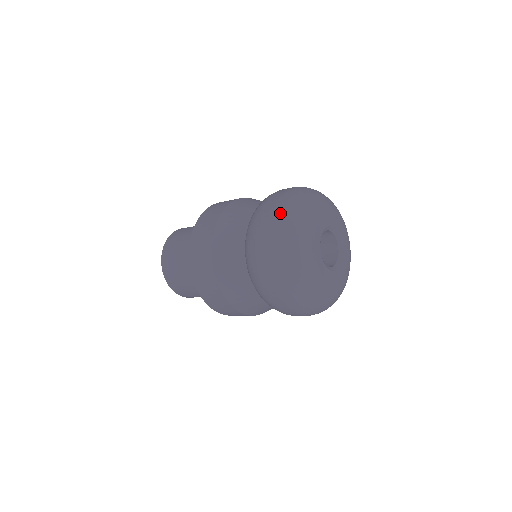
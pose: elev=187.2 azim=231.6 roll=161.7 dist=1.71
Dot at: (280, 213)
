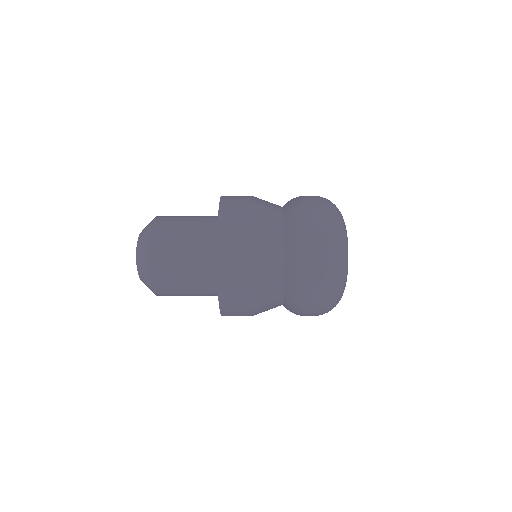
Dot at: (329, 208)
